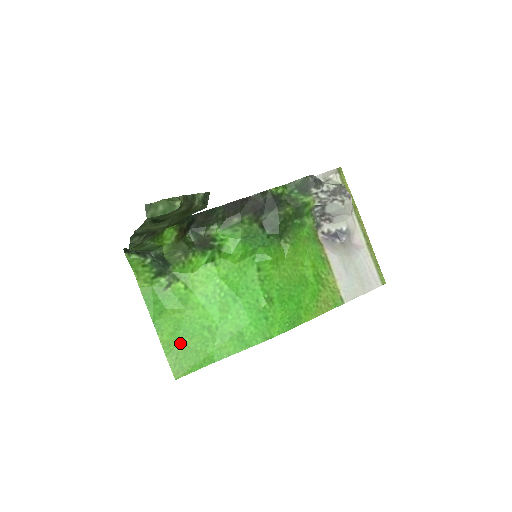
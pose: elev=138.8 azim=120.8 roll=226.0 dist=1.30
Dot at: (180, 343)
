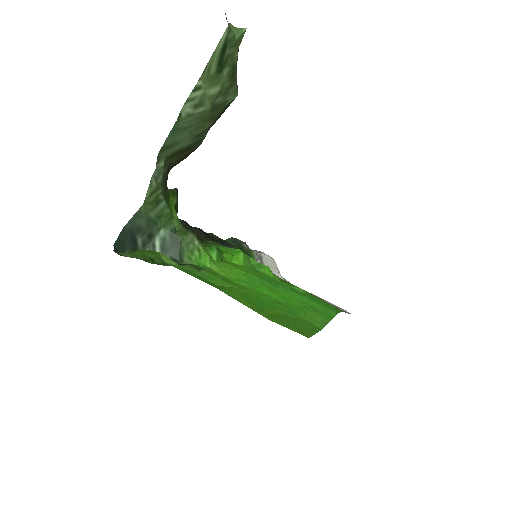
Dot at: (268, 311)
